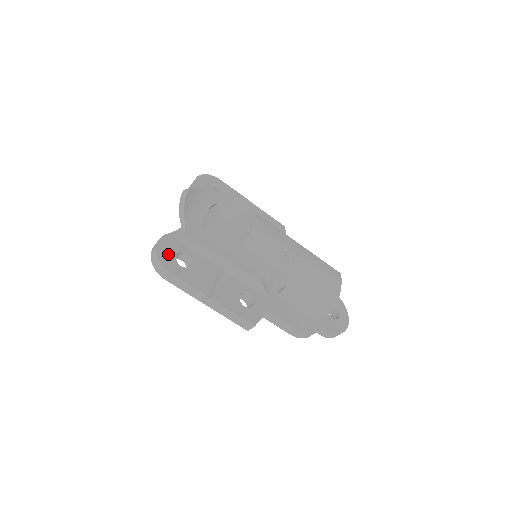
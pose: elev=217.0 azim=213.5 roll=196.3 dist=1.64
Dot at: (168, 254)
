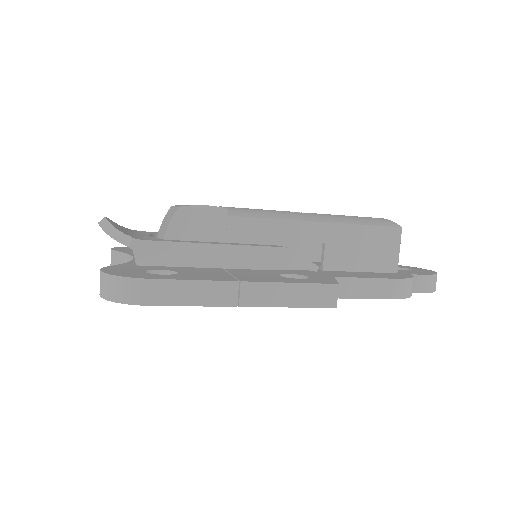
Dot at: (129, 273)
